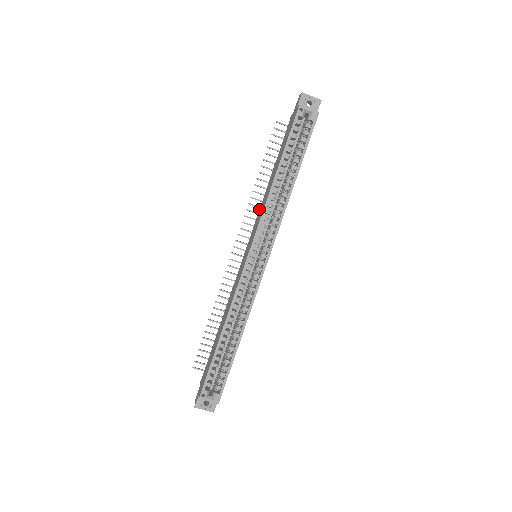
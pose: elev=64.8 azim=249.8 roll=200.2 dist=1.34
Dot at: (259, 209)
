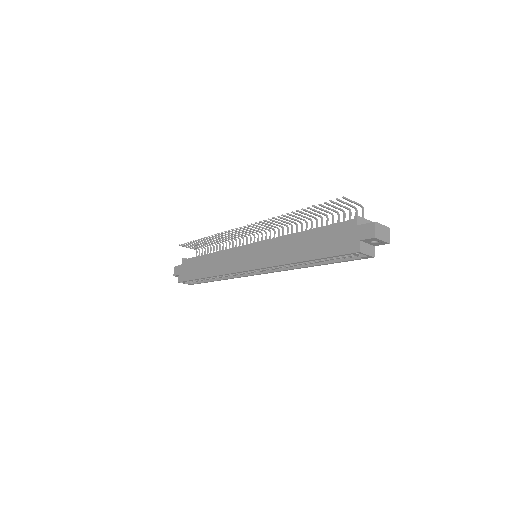
Dot at: (277, 237)
